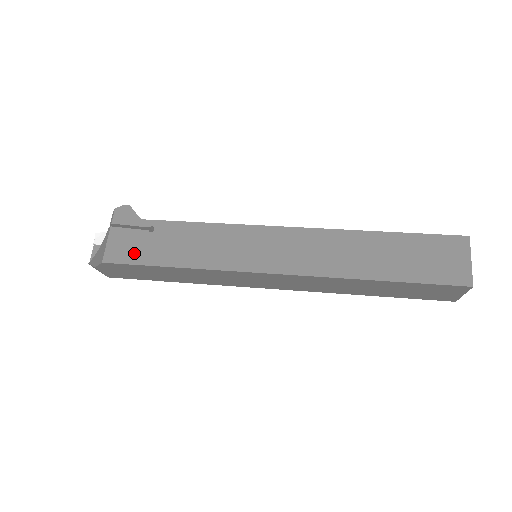
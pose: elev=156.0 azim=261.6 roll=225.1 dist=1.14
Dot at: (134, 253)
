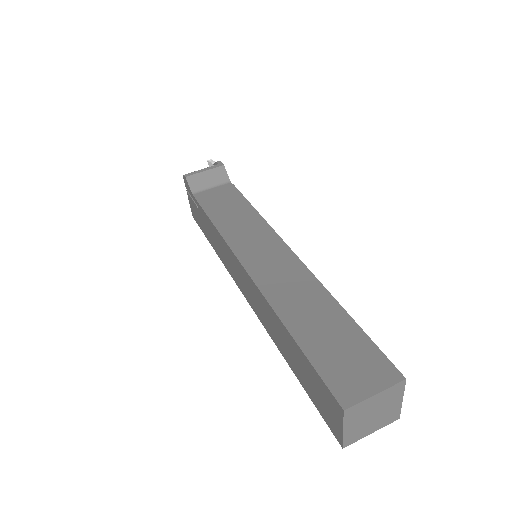
Dot at: (198, 220)
